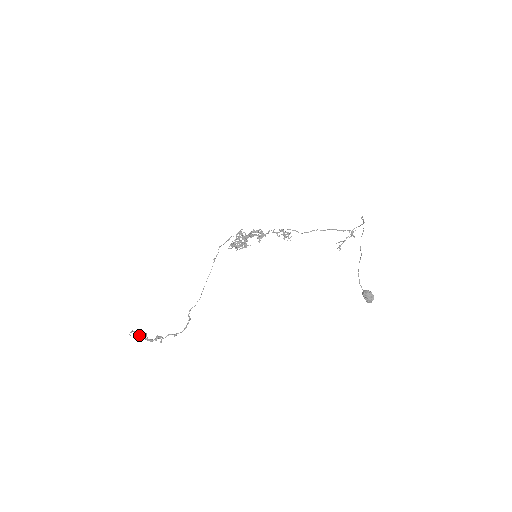
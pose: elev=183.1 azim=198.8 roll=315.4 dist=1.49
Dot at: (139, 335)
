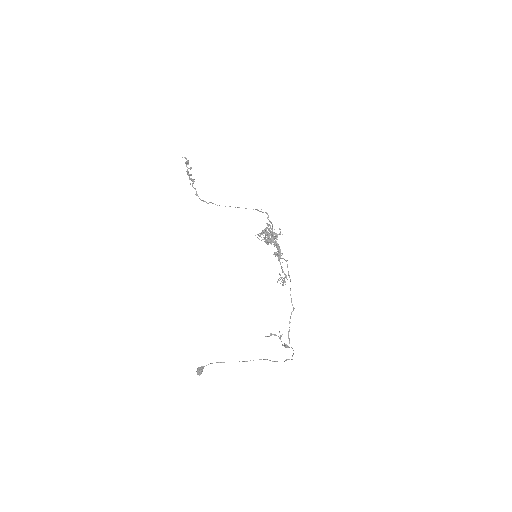
Dot at: (188, 163)
